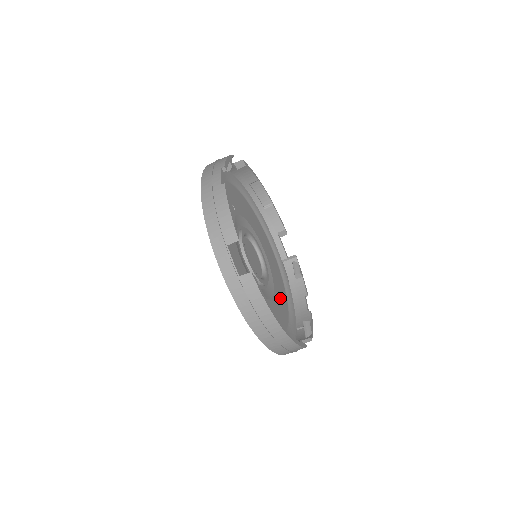
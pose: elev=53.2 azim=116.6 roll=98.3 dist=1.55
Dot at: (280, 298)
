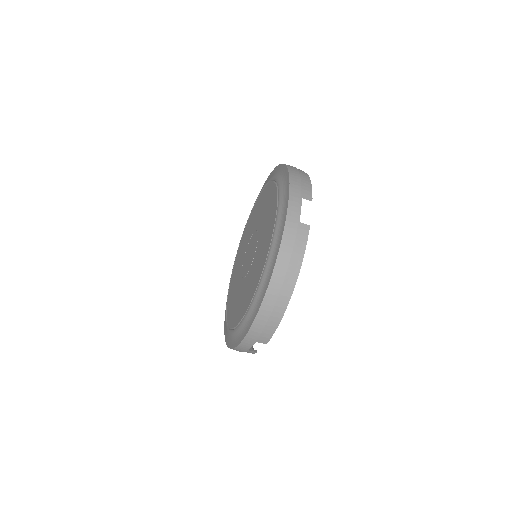
Dot at: occluded
